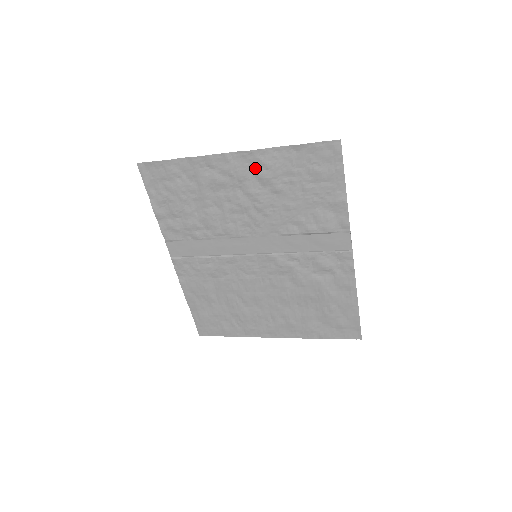
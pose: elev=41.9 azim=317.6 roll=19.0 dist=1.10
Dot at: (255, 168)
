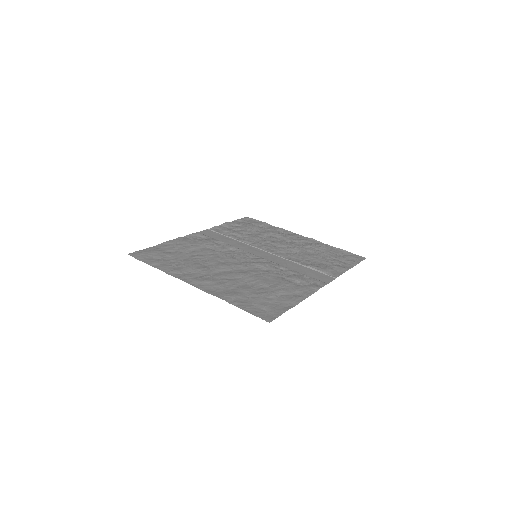
Dot at: (308, 243)
